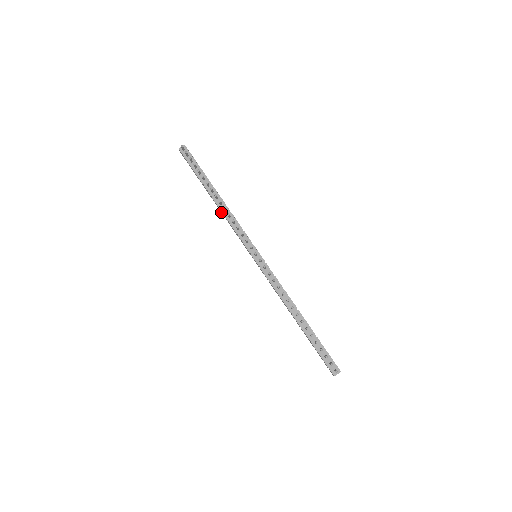
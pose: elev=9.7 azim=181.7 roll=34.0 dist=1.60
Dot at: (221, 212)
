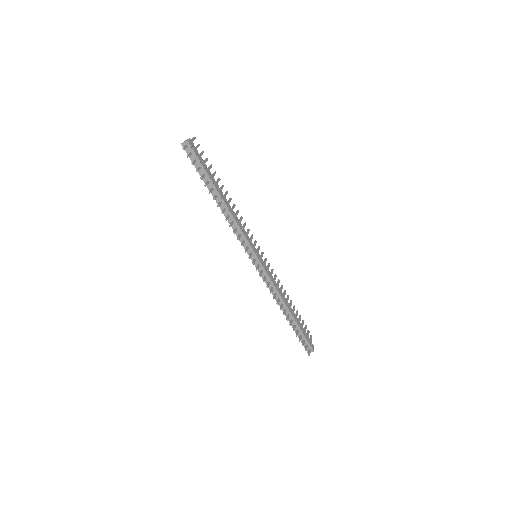
Dot at: occluded
